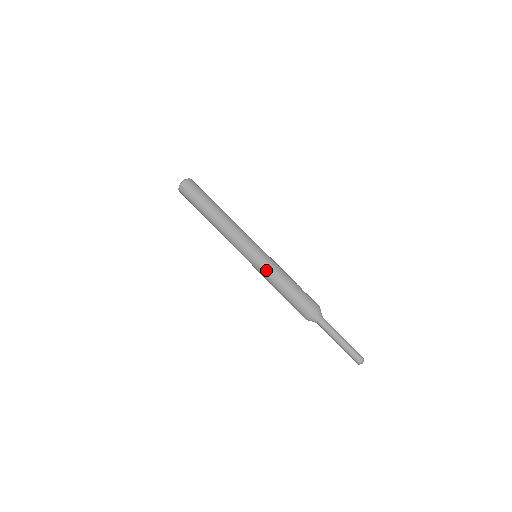
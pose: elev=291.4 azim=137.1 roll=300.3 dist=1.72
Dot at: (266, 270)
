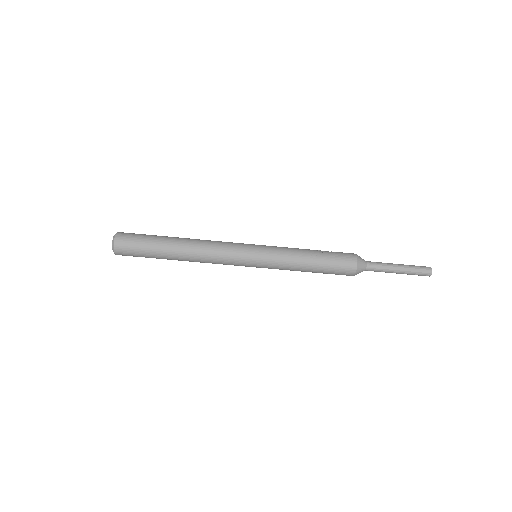
Dot at: (281, 264)
